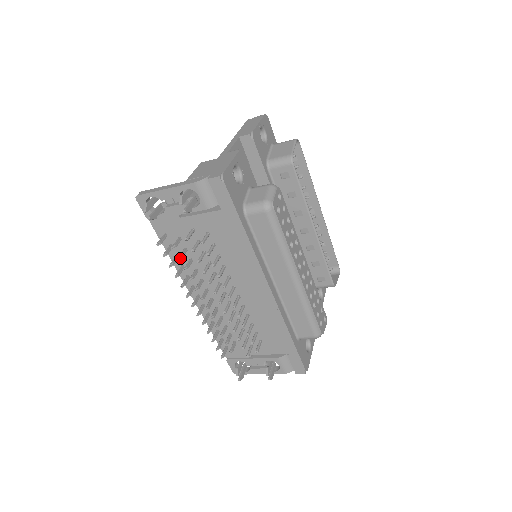
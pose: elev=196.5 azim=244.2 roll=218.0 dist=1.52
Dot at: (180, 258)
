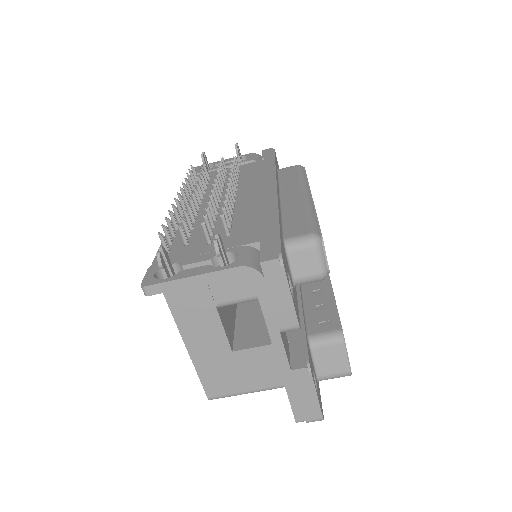
Dot at: (203, 170)
